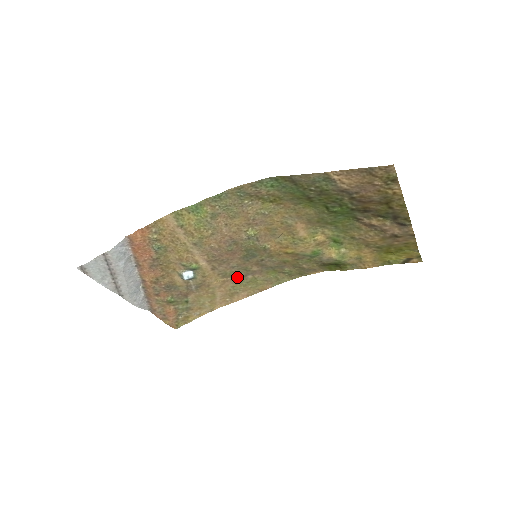
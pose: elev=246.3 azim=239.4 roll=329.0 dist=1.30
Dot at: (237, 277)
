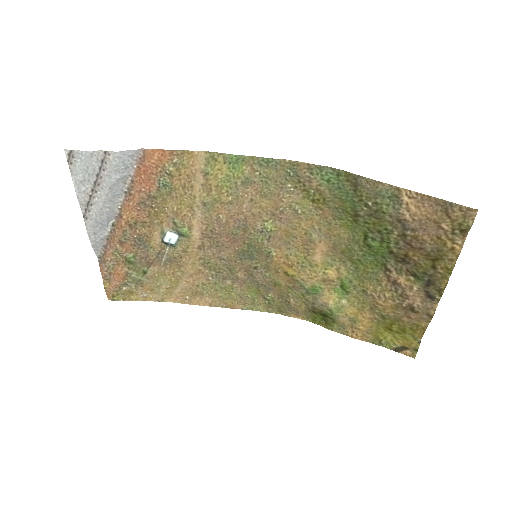
Dot at: (216, 274)
